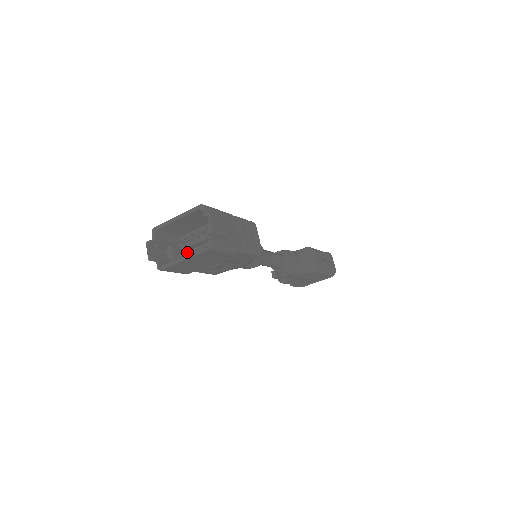
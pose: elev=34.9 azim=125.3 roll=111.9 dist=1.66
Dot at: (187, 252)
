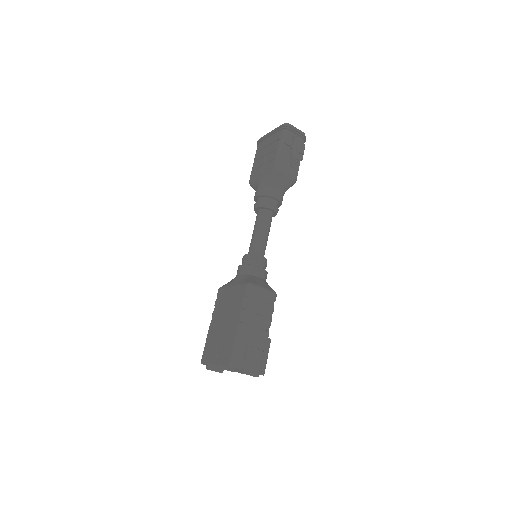
Dot at: occluded
